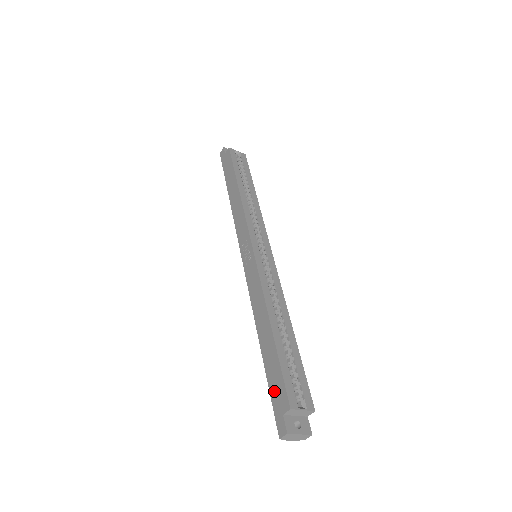
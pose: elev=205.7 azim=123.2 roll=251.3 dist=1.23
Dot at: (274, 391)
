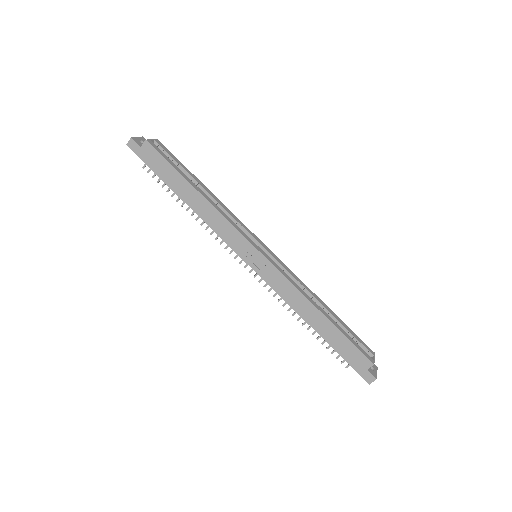
Dot at: (350, 358)
